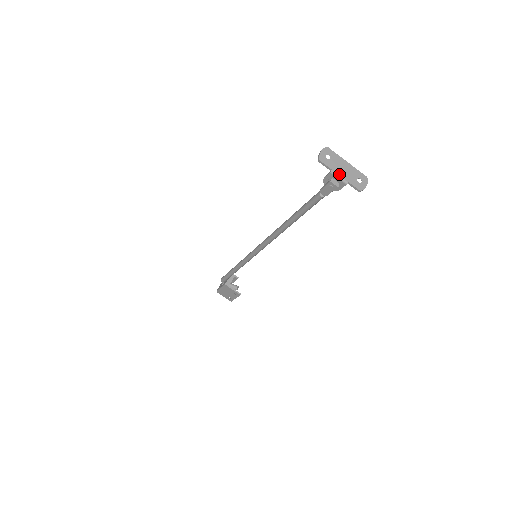
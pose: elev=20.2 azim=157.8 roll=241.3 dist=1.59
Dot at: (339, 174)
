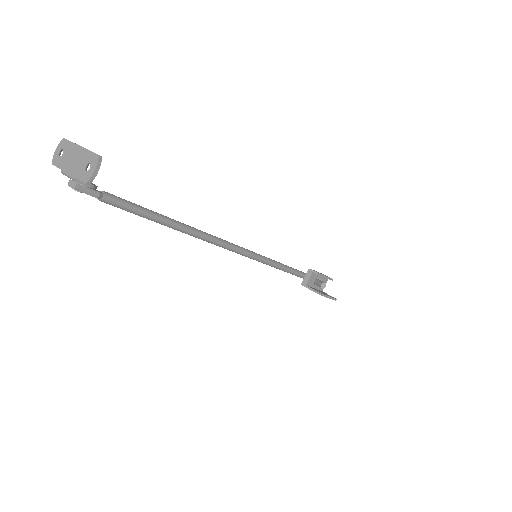
Dot at: (67, 171)
